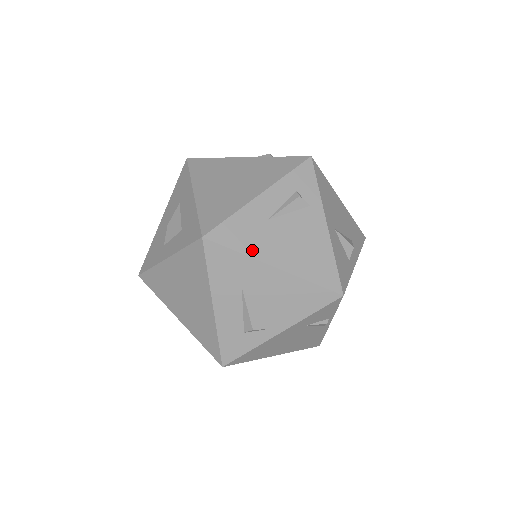
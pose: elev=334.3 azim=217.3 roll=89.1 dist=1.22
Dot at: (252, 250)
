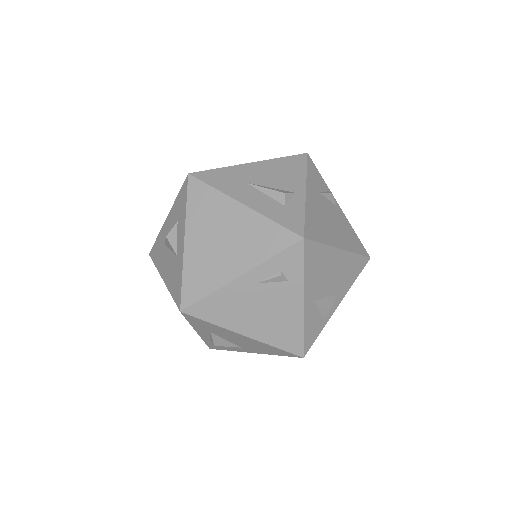
Dot at: (227, 167)
